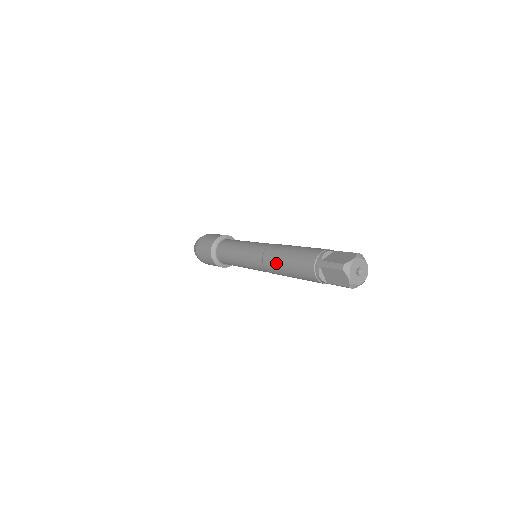
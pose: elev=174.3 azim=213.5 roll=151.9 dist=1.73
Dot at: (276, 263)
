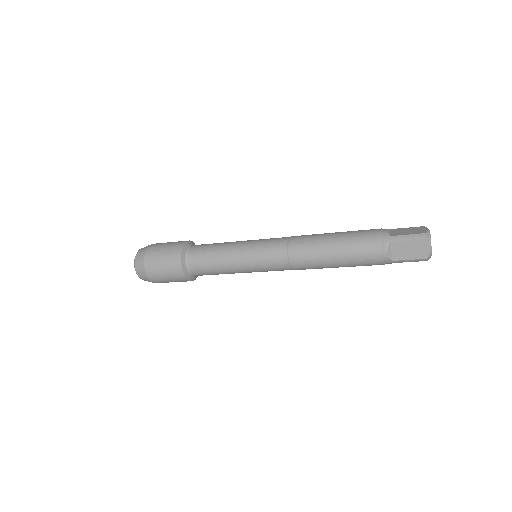
Dot at: (315, 251)
